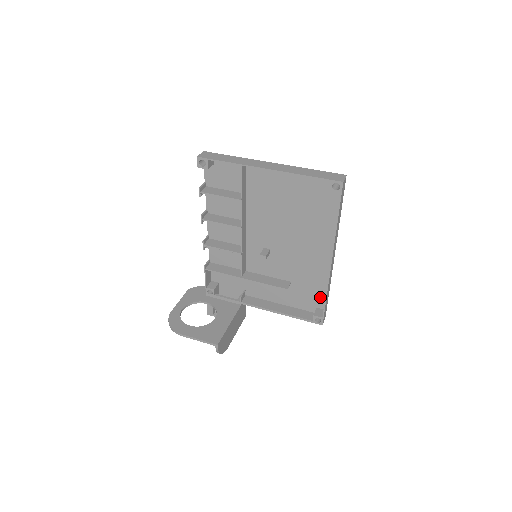
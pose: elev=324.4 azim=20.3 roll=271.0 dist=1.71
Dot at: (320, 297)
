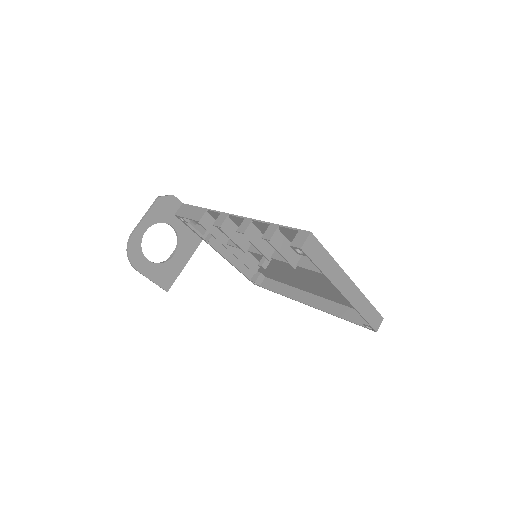
Dot at: (271, 277)
